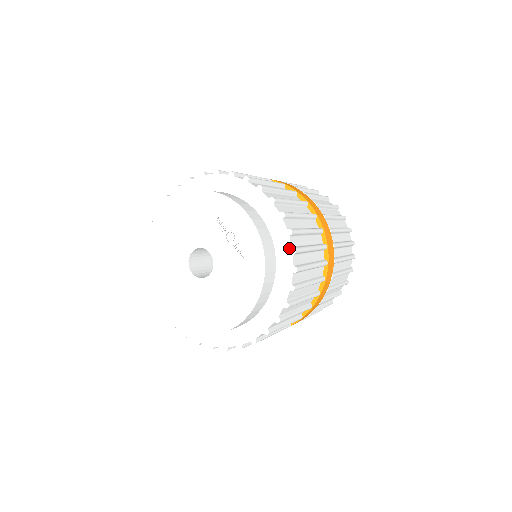
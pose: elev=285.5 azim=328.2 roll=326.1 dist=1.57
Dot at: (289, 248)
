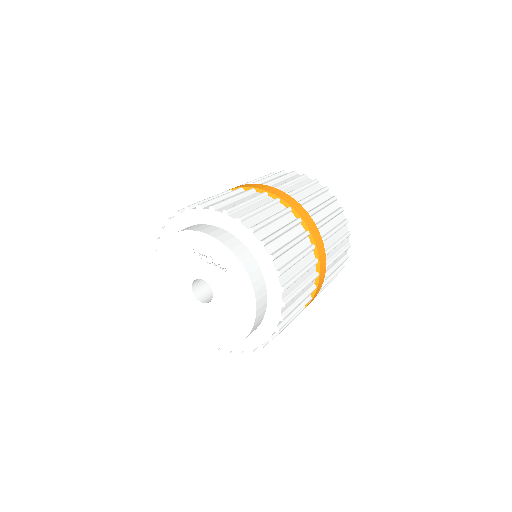
Dot at: (258, 243)
